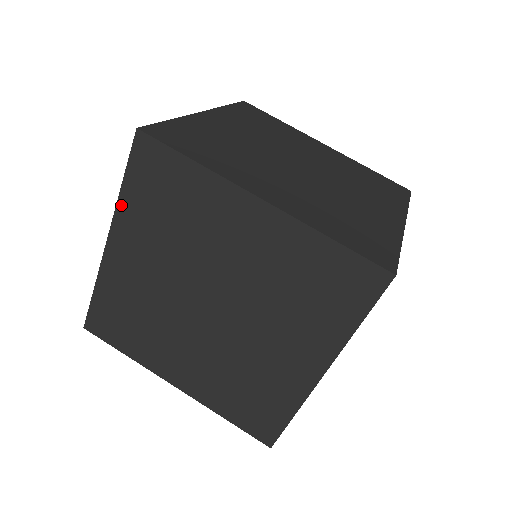
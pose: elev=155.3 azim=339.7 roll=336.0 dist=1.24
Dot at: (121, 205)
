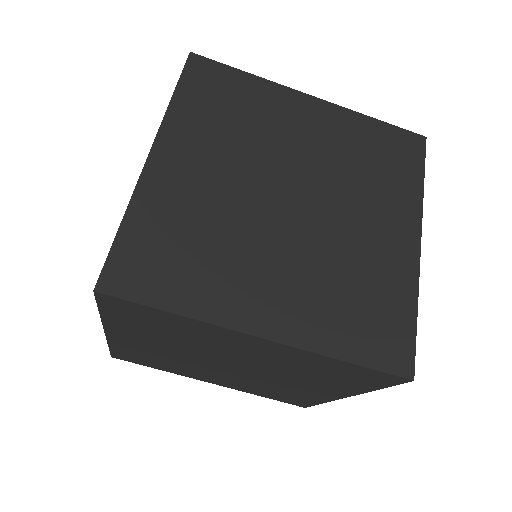
Dot at: (172, 113)
